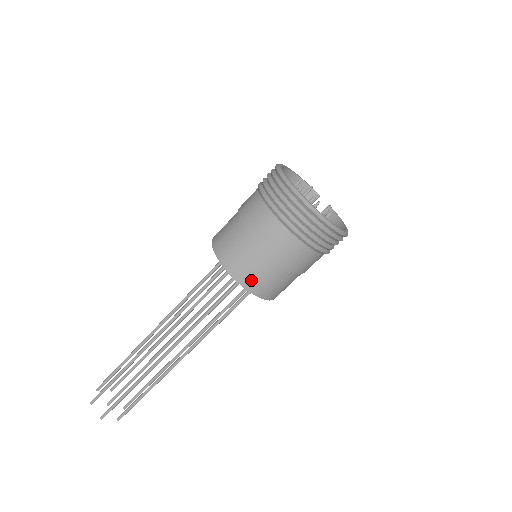
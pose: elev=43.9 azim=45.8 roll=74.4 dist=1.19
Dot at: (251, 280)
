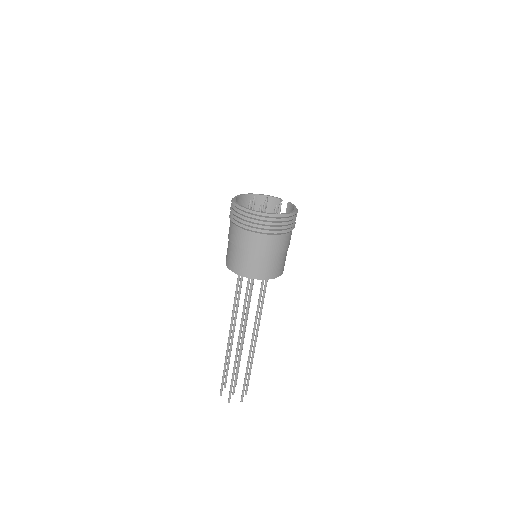
Dot at: (247, 271)
